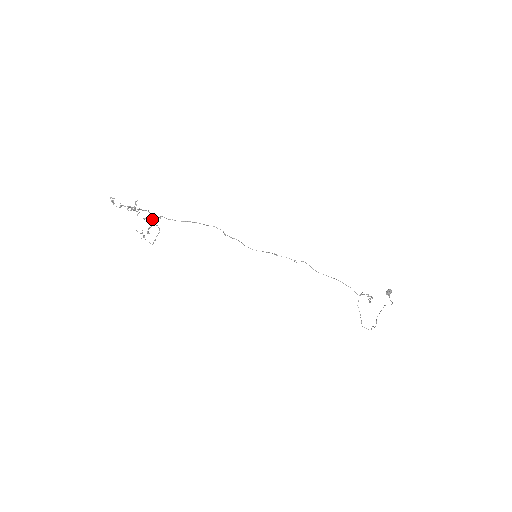
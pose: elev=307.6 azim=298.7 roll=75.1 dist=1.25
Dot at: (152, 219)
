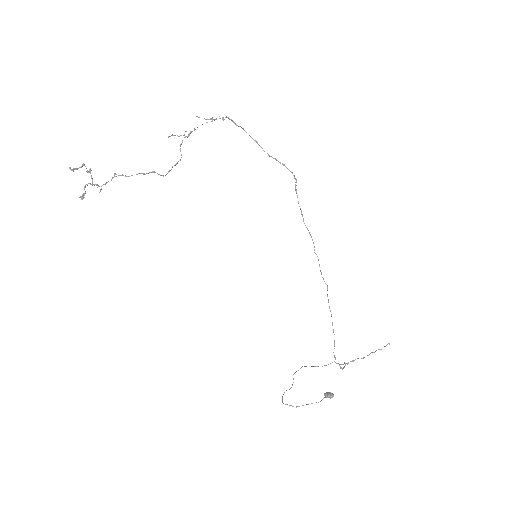
Dot at: (210, 119)
